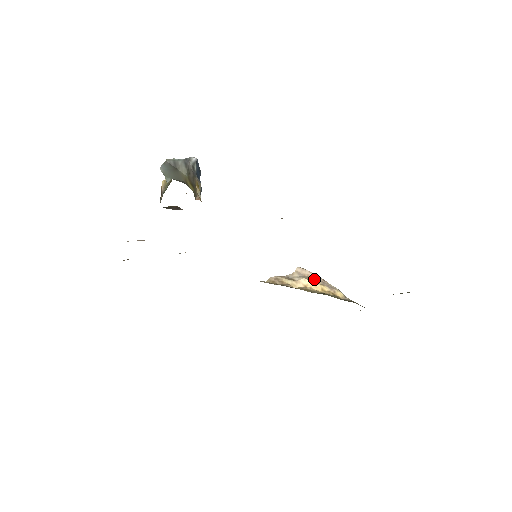
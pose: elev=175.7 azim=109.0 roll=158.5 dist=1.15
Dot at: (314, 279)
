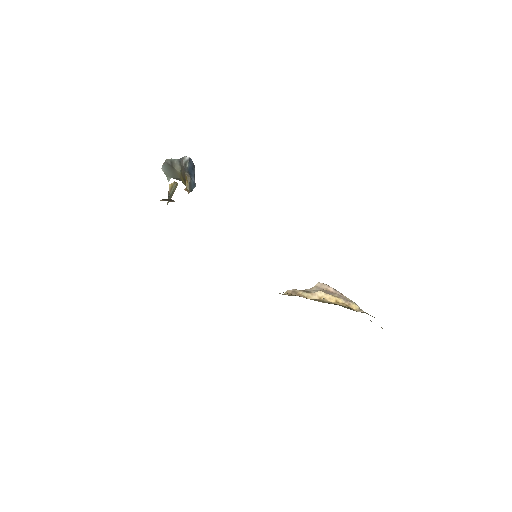
Dot at: (331, 292)
